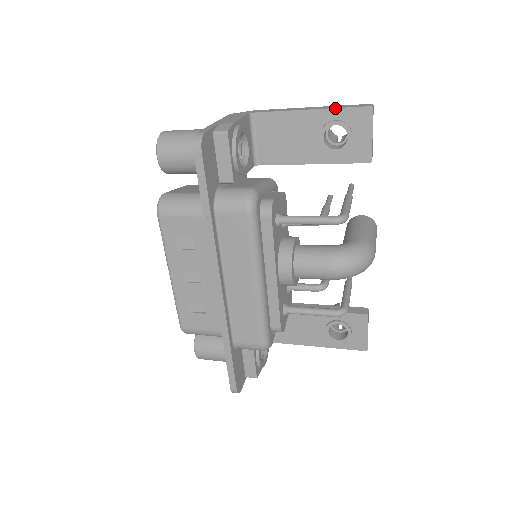
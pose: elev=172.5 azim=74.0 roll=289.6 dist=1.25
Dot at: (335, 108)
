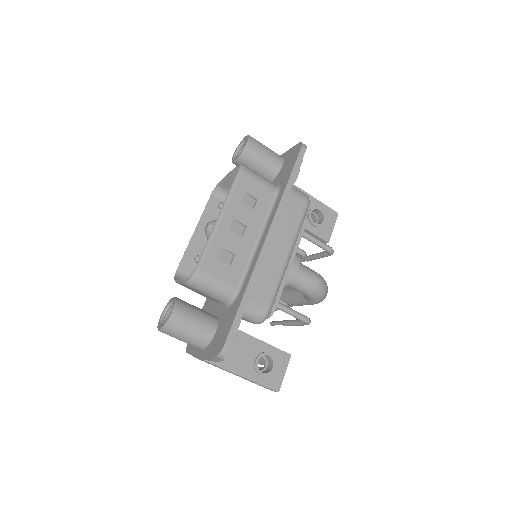
Dot at: (321, 202)
